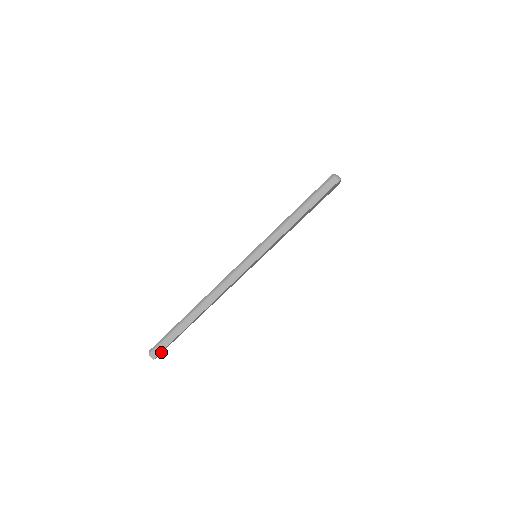
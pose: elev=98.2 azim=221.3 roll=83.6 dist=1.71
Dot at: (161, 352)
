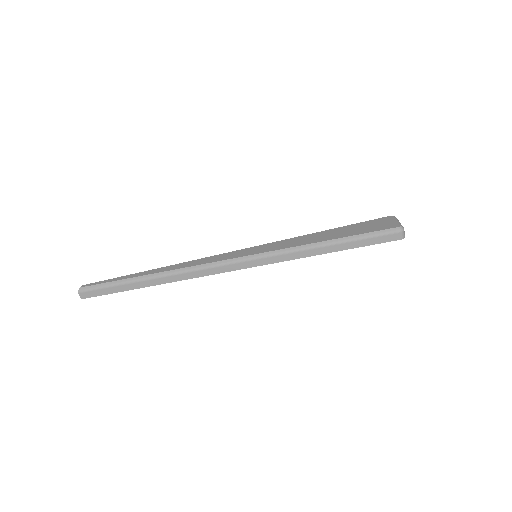
Dot at: occluded
